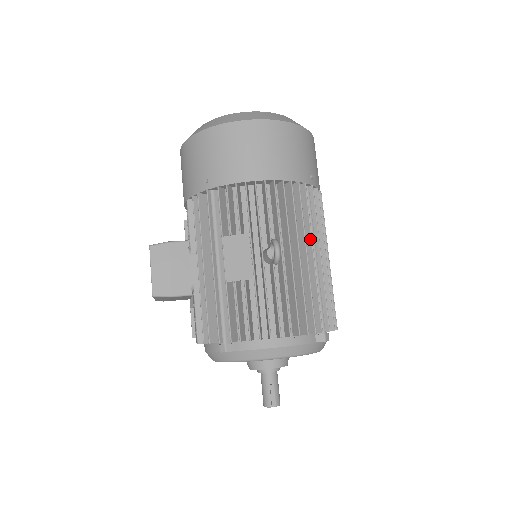
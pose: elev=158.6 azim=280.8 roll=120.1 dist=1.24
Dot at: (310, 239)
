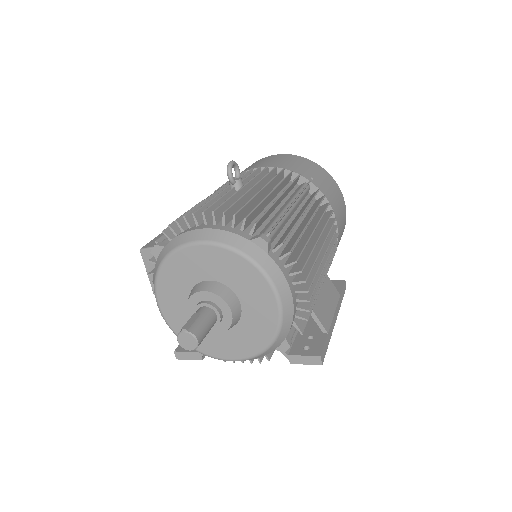
Dot at: (284, 190)
